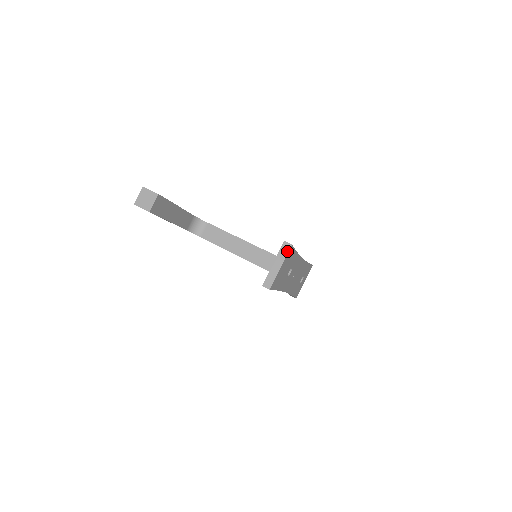
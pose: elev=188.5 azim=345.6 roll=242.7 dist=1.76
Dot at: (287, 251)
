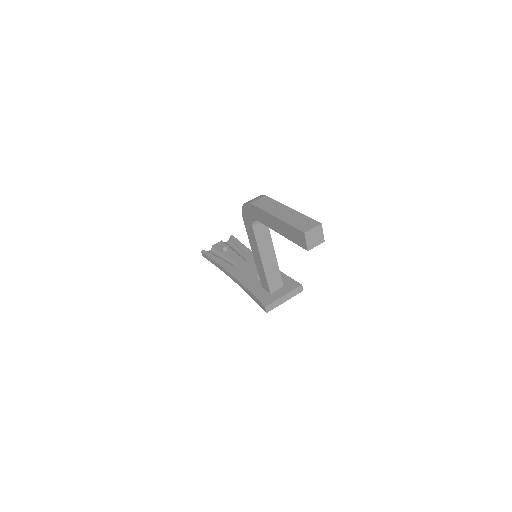
Dot at: (298, 293)
